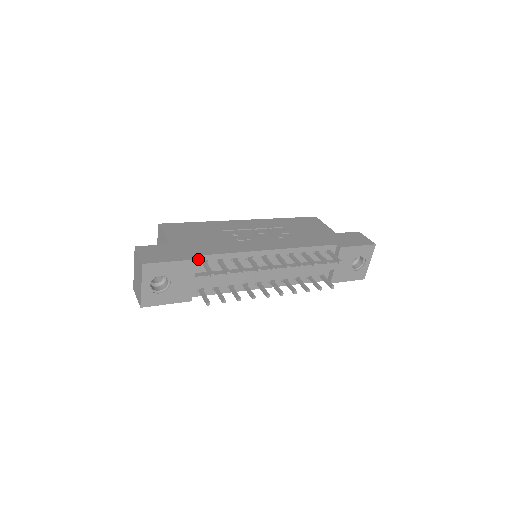
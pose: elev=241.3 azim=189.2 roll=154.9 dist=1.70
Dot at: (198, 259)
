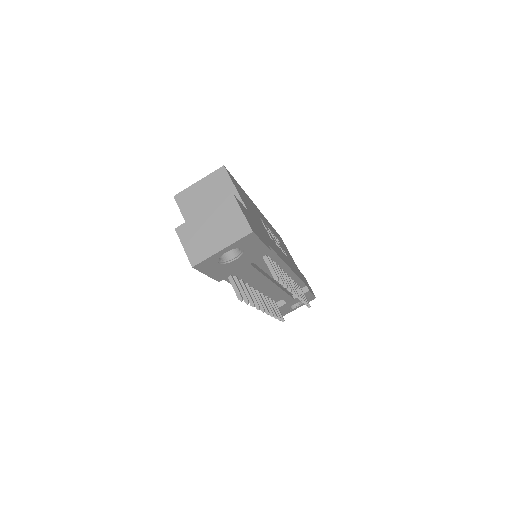
Dot at: occluded
